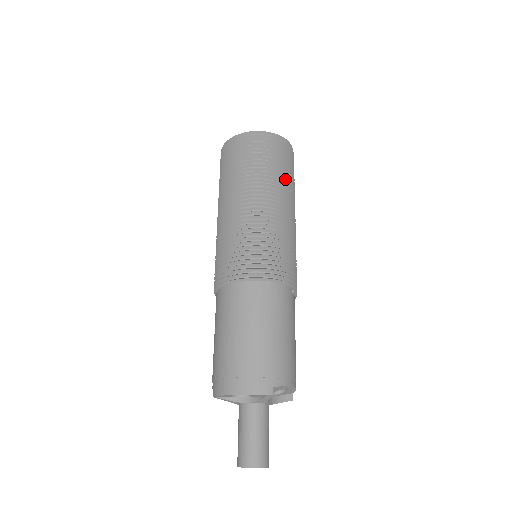
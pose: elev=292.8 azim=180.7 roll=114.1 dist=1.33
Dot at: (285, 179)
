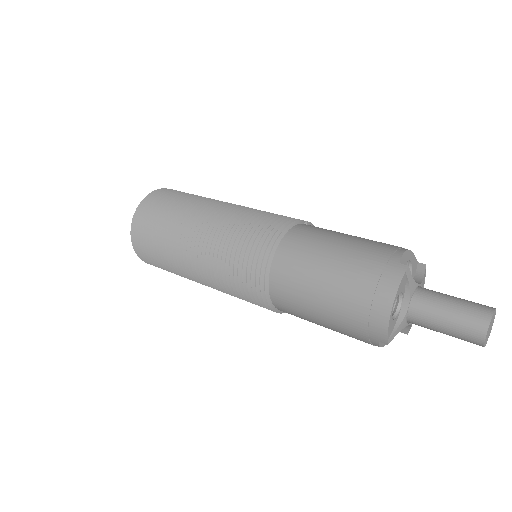
Dot at: (194, 199)
